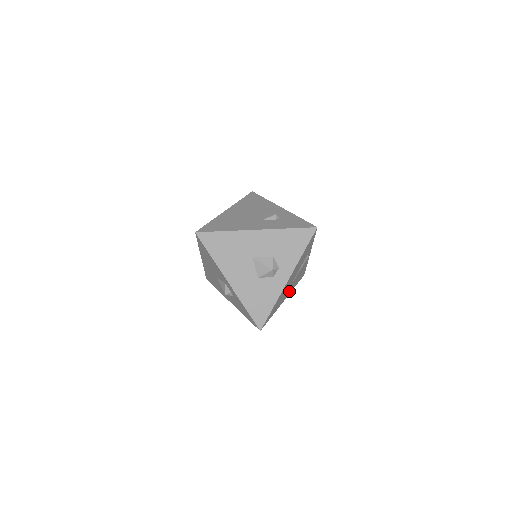
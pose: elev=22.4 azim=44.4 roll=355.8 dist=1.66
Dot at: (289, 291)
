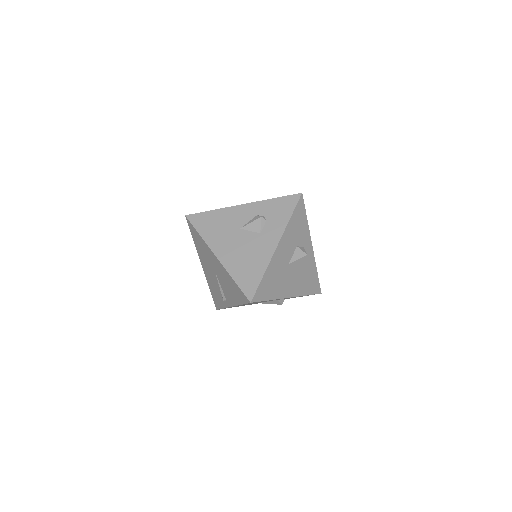
Dot at: occluded
